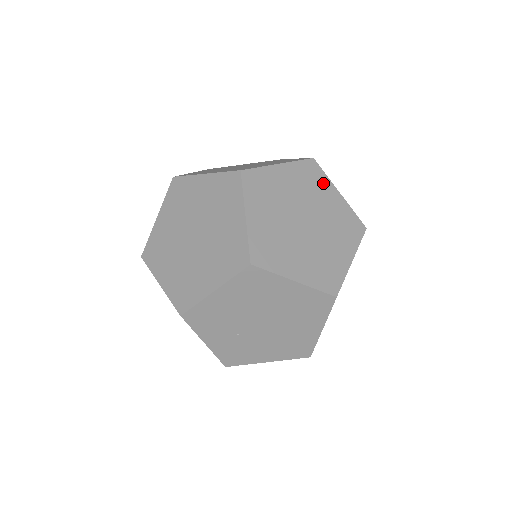
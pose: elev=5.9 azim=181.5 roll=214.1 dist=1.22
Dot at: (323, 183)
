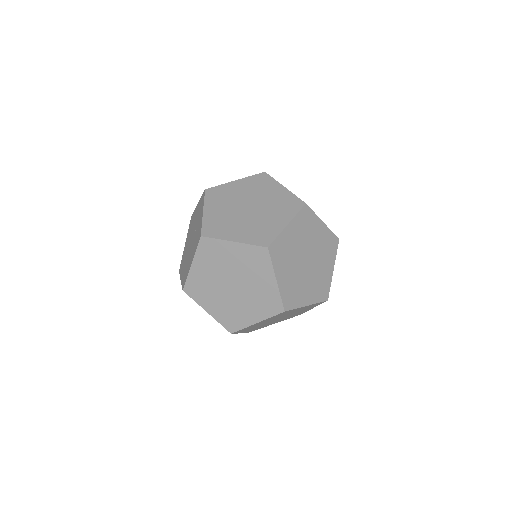
Dot at: (283, 241)
